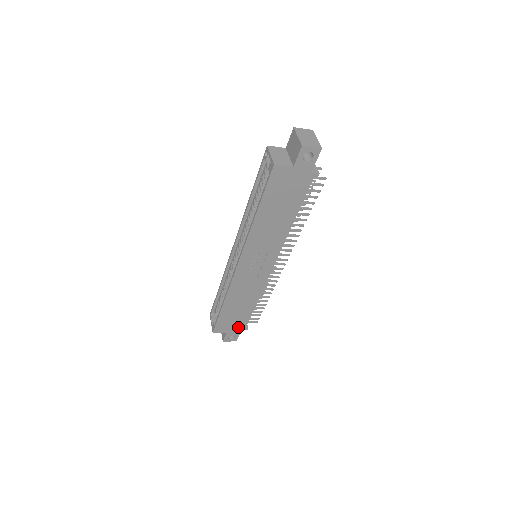
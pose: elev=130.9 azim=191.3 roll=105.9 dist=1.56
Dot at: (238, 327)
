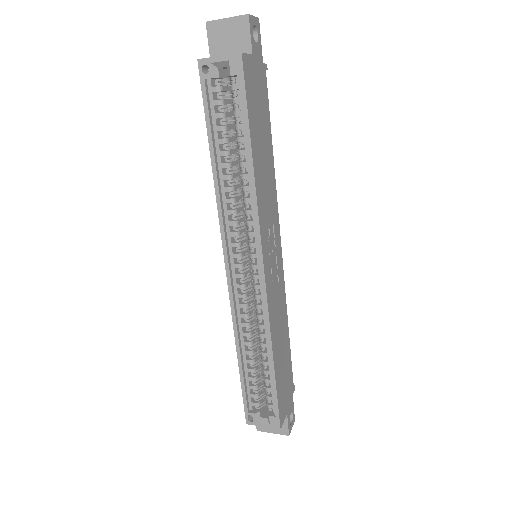
Dot at: (289, 392)
